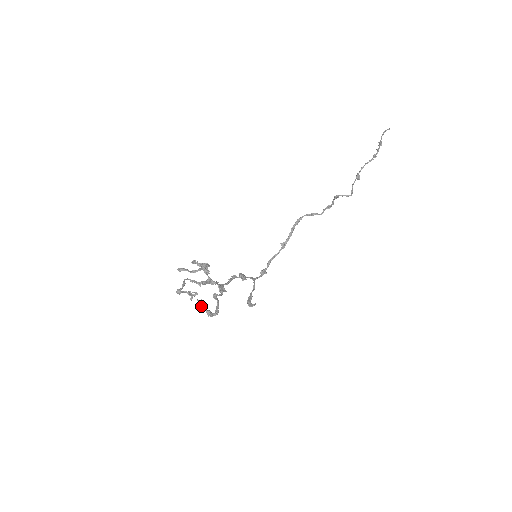
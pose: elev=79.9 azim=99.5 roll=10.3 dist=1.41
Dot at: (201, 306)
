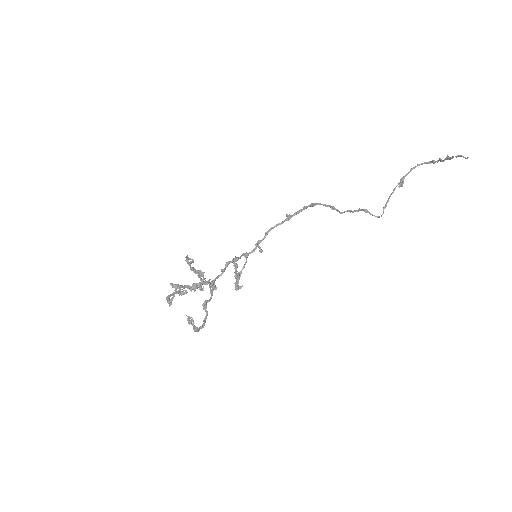
Dot at: (190, 322)
